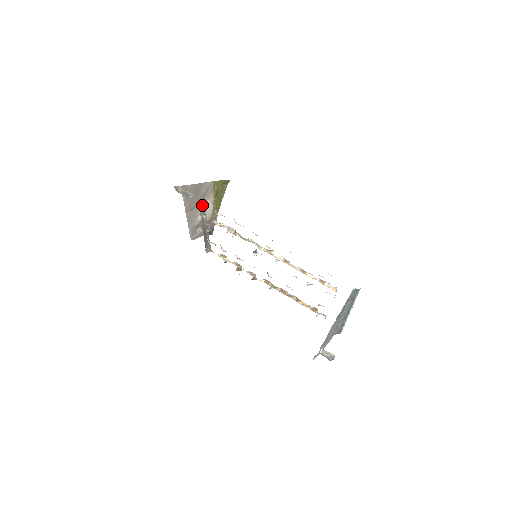
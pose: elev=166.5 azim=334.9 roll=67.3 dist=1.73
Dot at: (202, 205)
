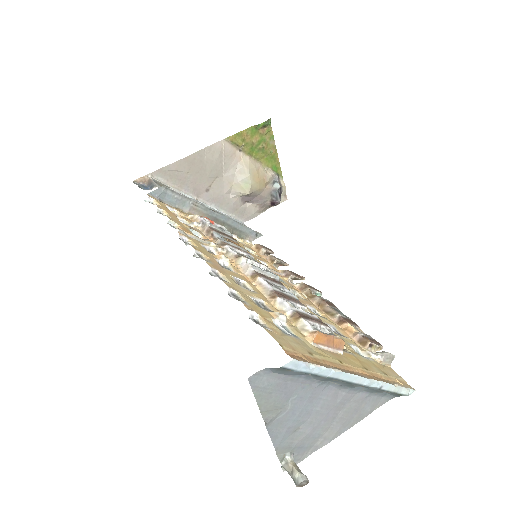
Dot at: occluded
